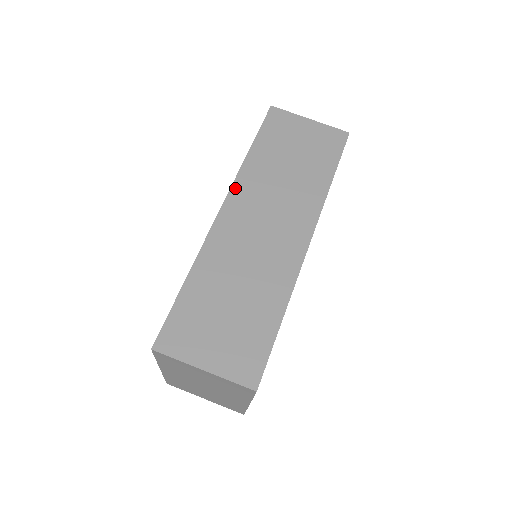
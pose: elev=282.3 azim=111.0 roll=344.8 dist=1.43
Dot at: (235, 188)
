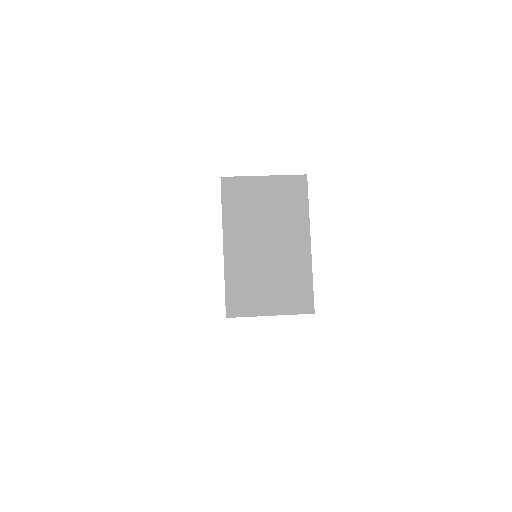
Dot at: occluded
